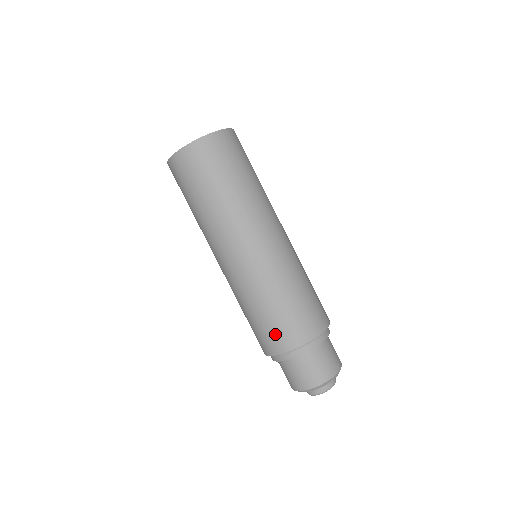
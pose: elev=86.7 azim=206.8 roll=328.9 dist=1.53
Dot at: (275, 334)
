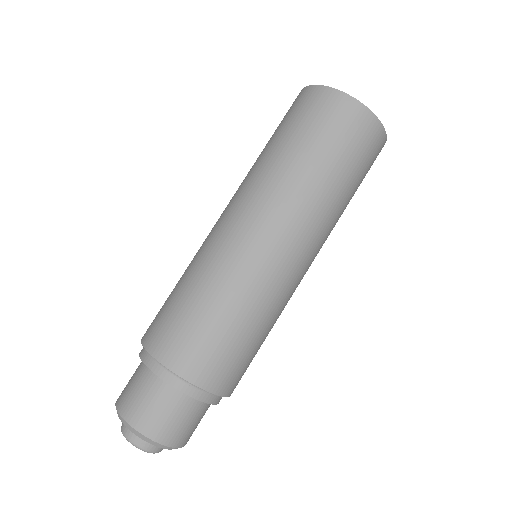
Dot at: (166, 326)
